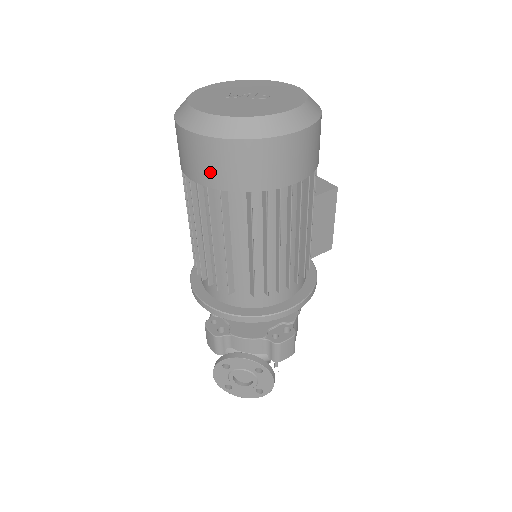
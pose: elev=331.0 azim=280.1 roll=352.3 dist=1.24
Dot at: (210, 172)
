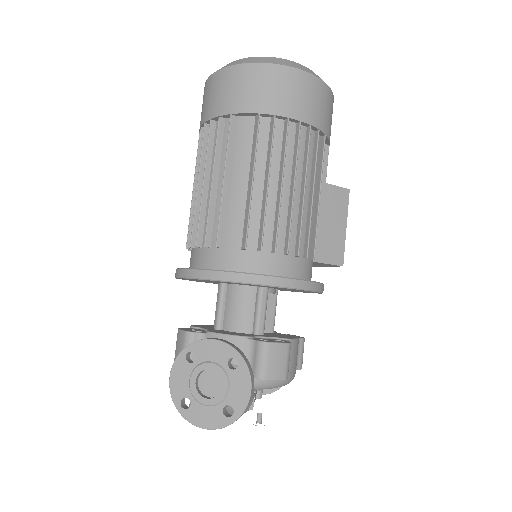
Dot at: (225, 99)
